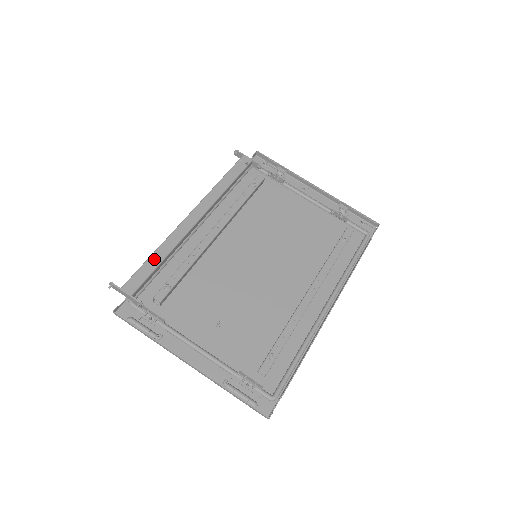
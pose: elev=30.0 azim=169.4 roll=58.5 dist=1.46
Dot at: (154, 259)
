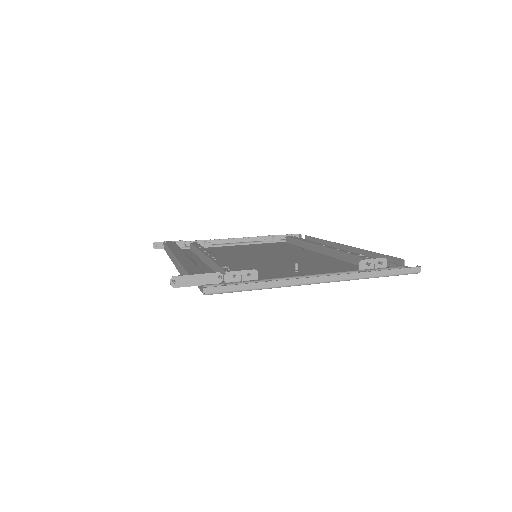
Dot at: (187, 264)
